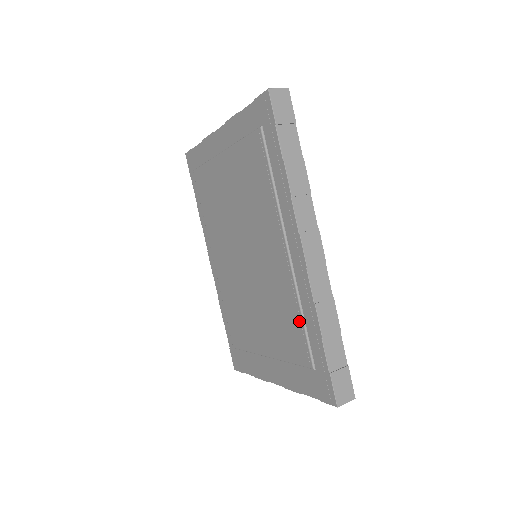
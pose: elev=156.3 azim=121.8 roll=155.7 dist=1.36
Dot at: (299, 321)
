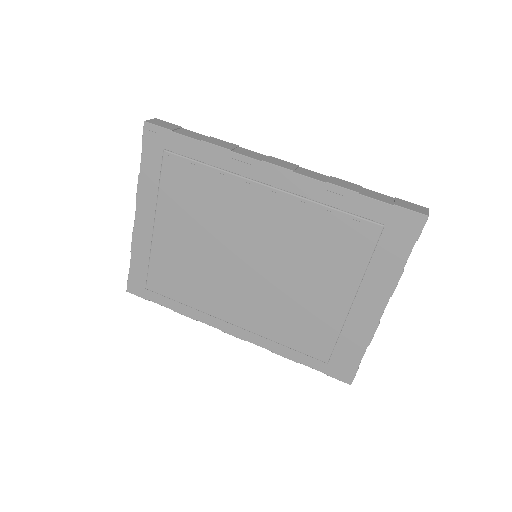
Dot at: (334, 215)
